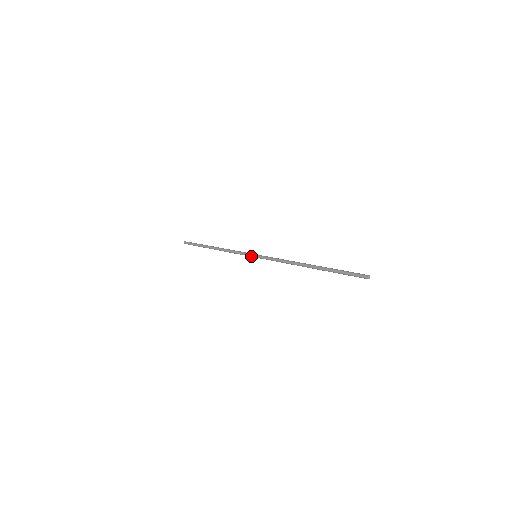
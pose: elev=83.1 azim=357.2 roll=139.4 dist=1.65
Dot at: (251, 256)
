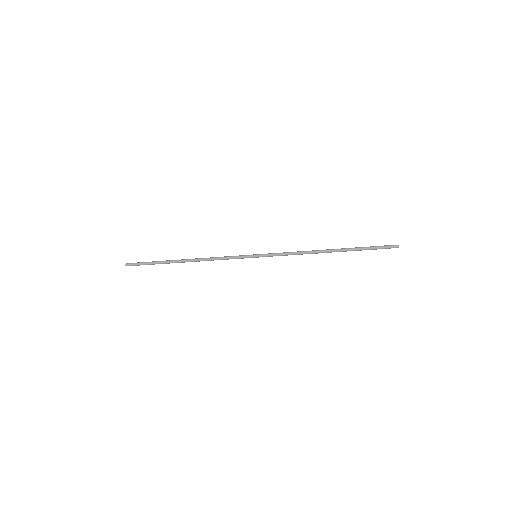
Dot at: (250, 256)
